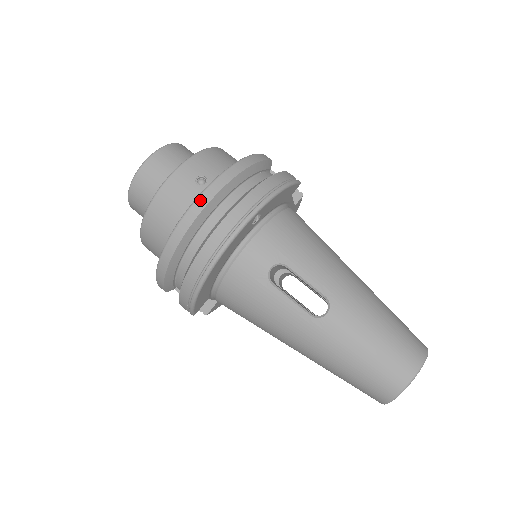
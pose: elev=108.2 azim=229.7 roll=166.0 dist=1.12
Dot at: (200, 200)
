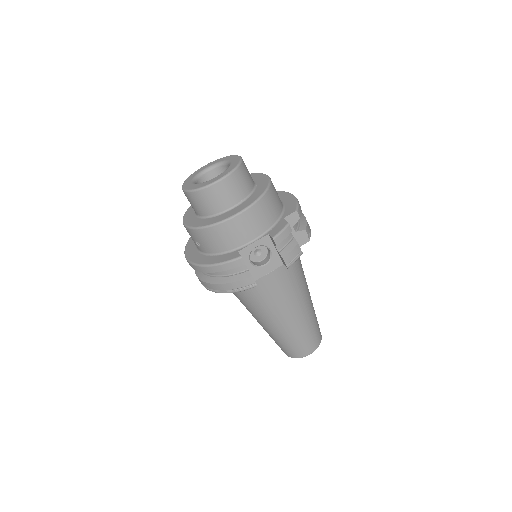
Dot at: (187, 261)
